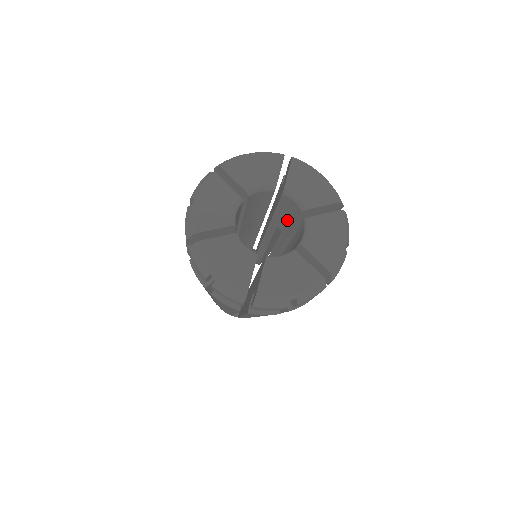
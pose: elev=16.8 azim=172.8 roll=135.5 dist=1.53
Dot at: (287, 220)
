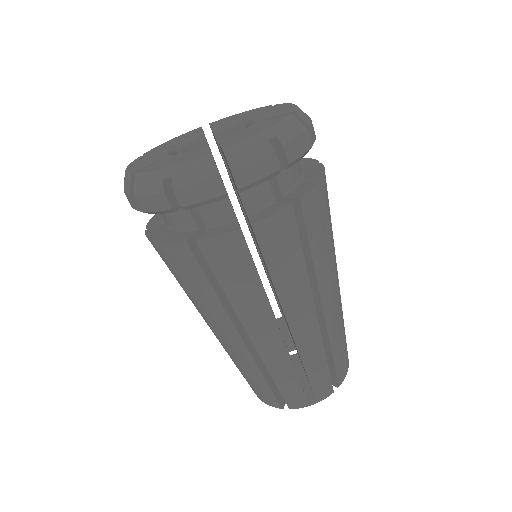
Dot at: occluded
